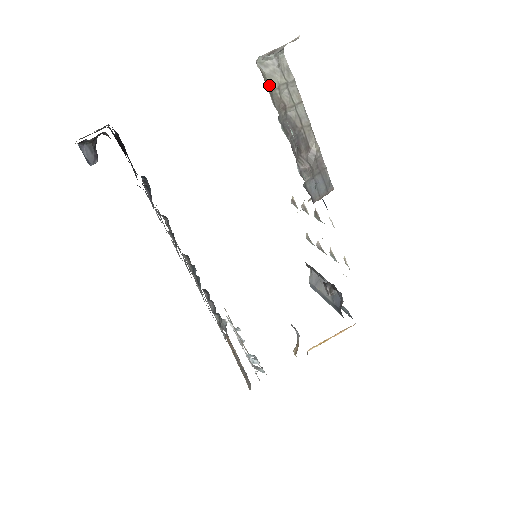
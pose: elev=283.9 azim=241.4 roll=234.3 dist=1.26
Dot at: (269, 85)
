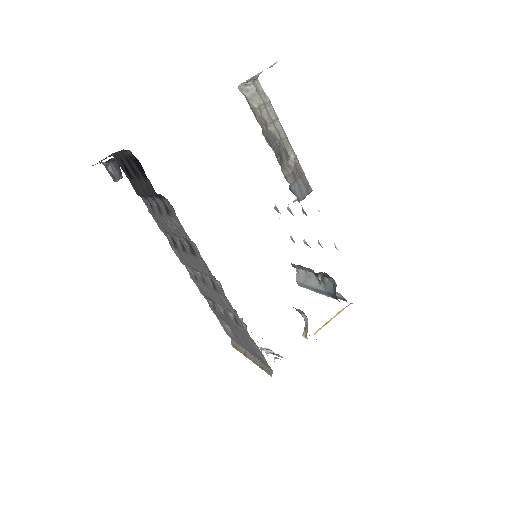
Dot at: (251, 106)
